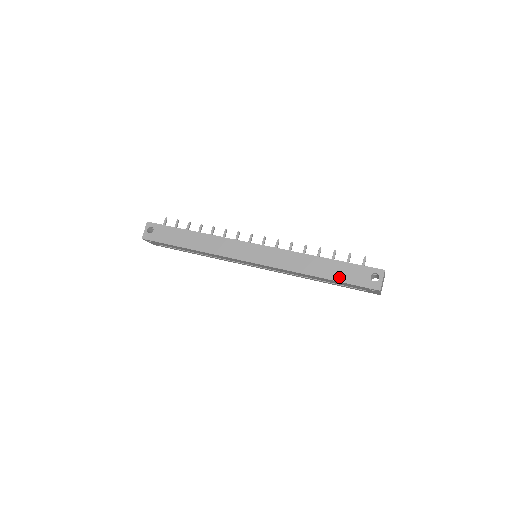
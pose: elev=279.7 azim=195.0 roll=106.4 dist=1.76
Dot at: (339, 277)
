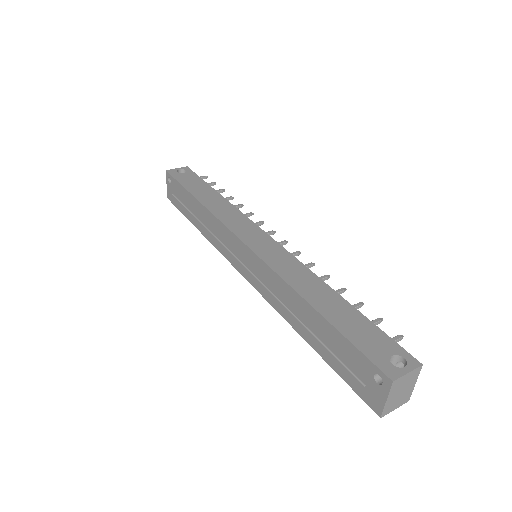
Dot at: (342, 325)
